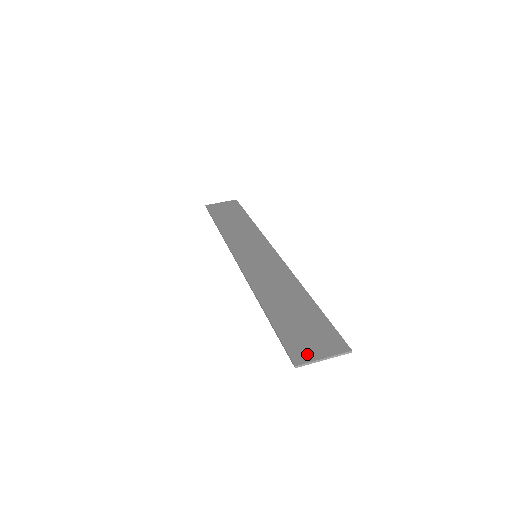
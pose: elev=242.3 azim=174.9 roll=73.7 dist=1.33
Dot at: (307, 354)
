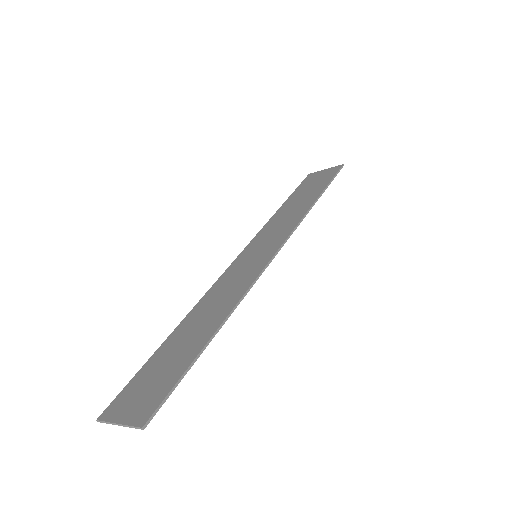
Dot at: (118, 410)
